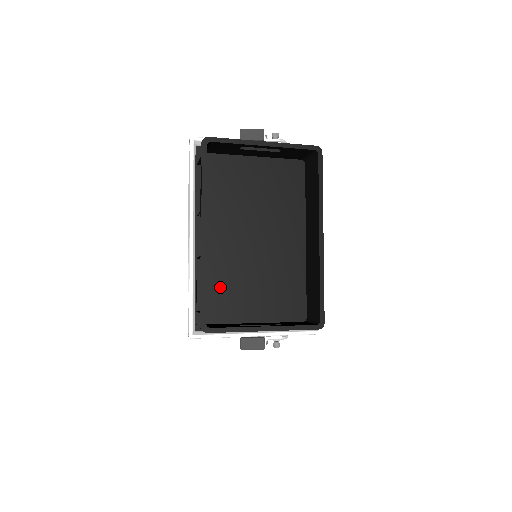
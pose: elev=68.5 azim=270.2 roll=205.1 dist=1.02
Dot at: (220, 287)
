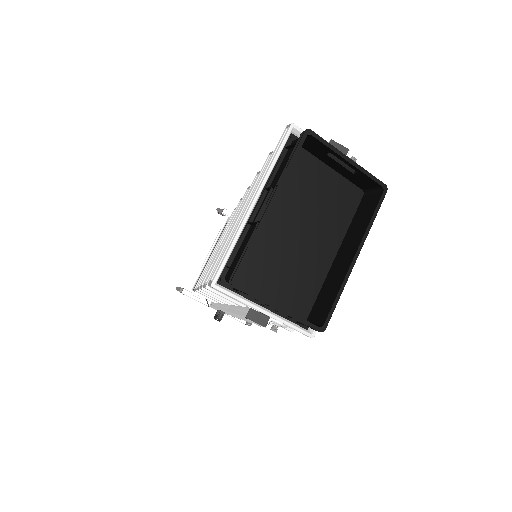
Dot at: (253, 257)
